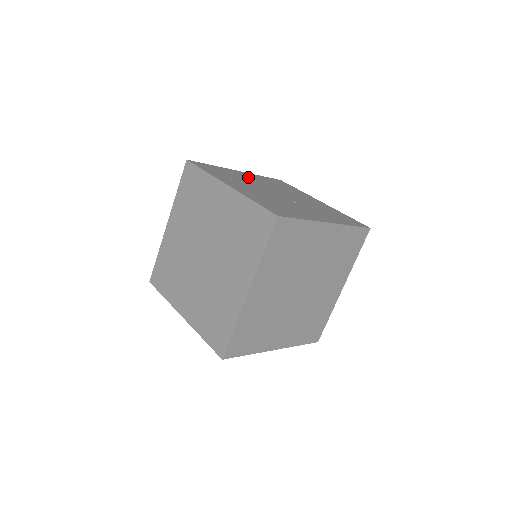
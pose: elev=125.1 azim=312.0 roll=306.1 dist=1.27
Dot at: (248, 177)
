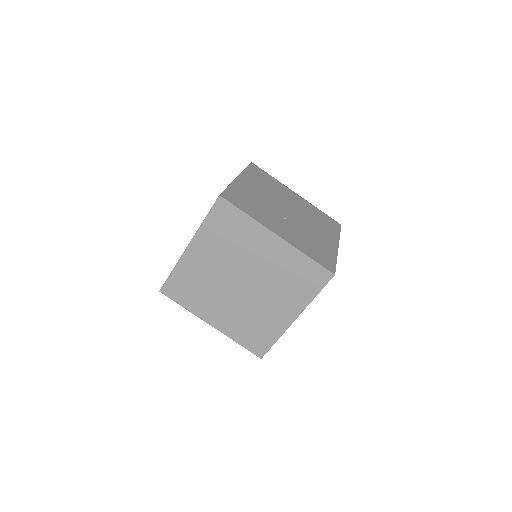
Dot at: (292, 197)
